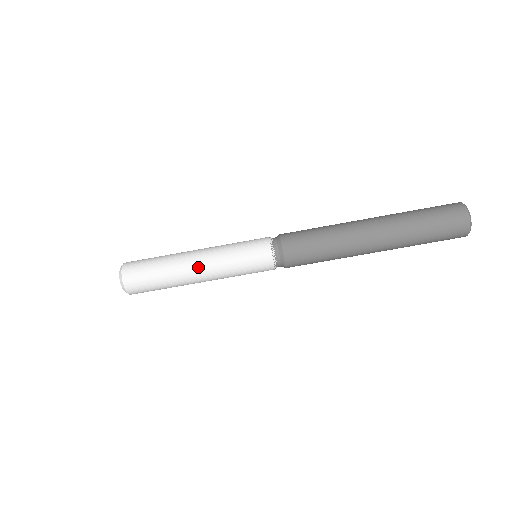
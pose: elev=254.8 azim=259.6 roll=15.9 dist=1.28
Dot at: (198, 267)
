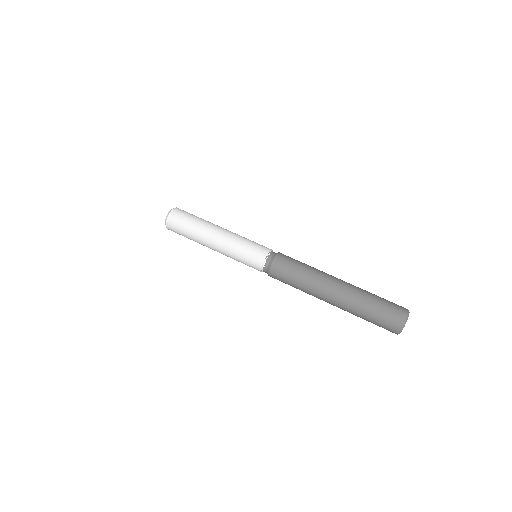
Dot at: (214, 242)
